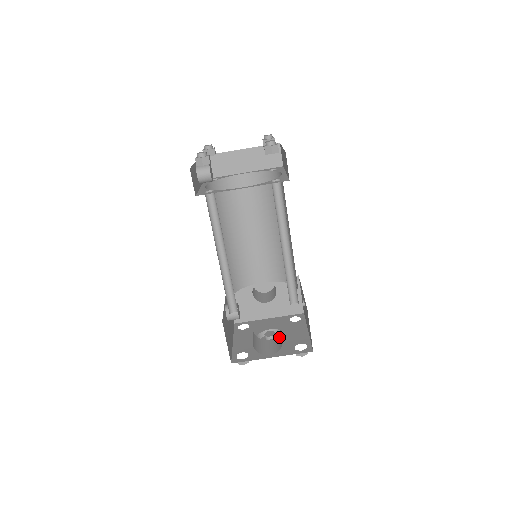
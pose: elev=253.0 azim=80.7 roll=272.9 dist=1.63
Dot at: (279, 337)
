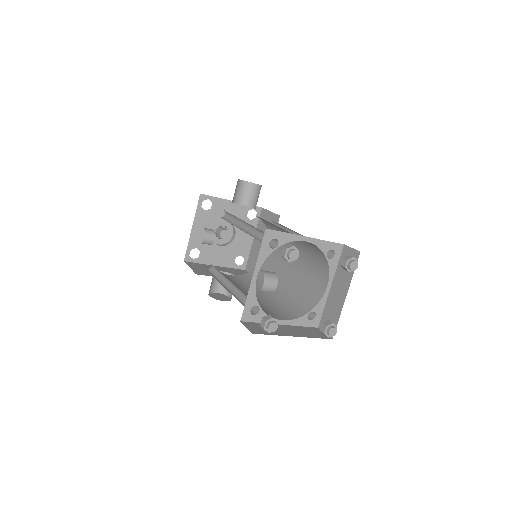
Dot at: occluded
